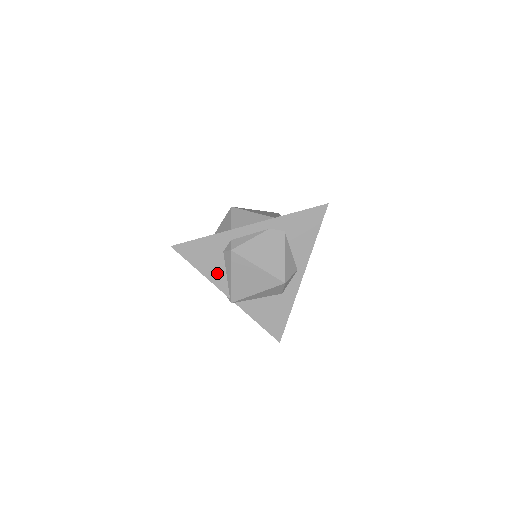
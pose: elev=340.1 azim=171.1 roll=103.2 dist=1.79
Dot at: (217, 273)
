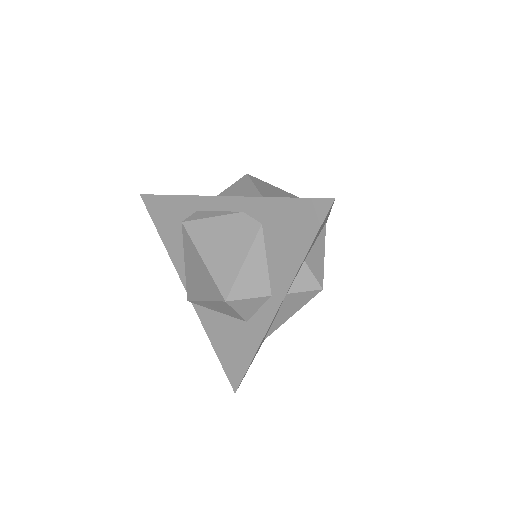
Dot at: (179, 251)
